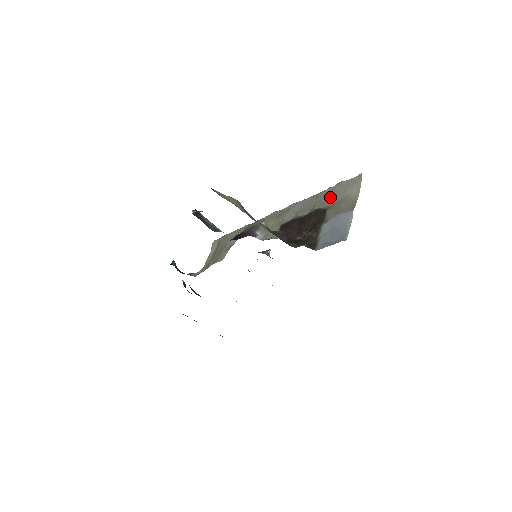
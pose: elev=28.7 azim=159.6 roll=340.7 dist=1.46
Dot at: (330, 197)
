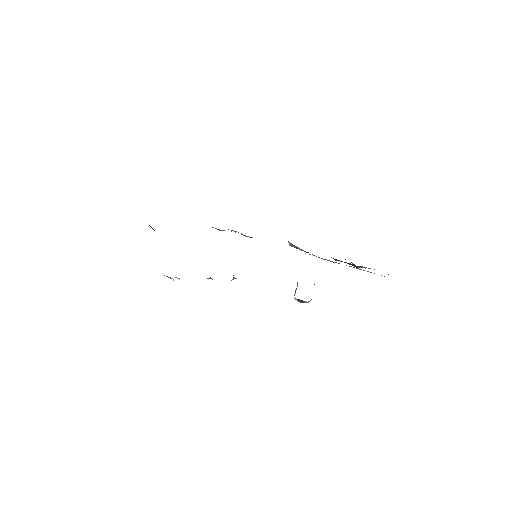
Dot at: occluded
